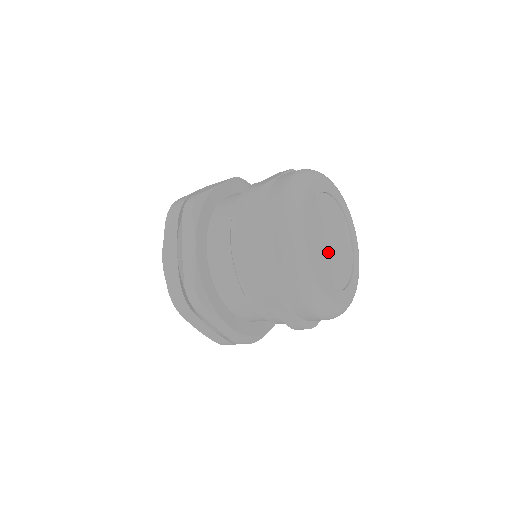
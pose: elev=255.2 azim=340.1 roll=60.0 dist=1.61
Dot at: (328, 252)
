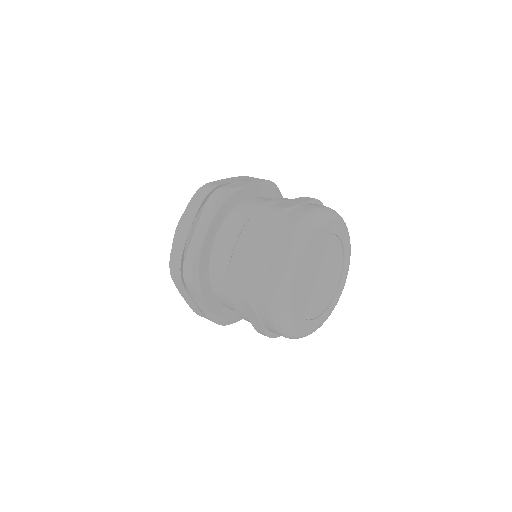
Dot at: (315, 271)
